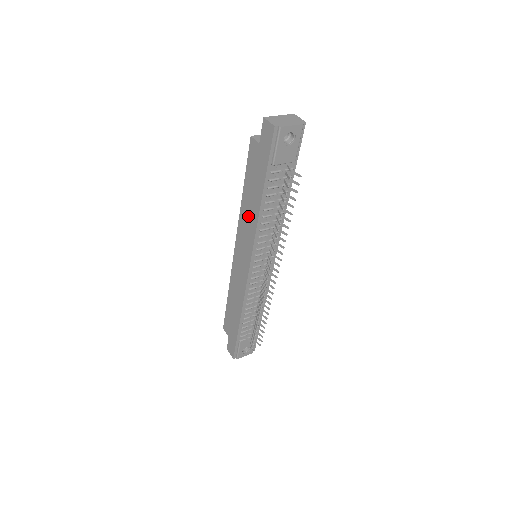
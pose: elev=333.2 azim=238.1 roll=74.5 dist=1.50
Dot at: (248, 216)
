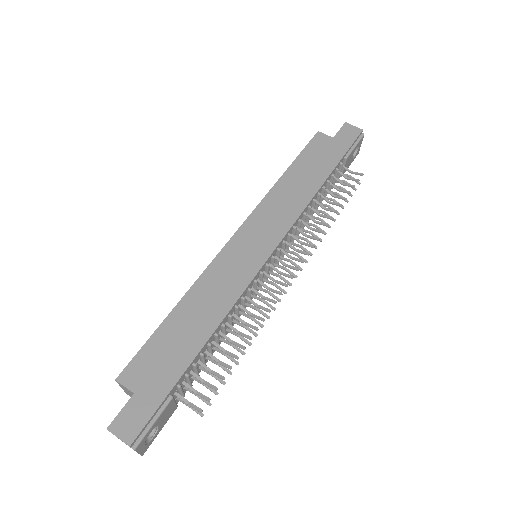
Dot at: (290, 195)
